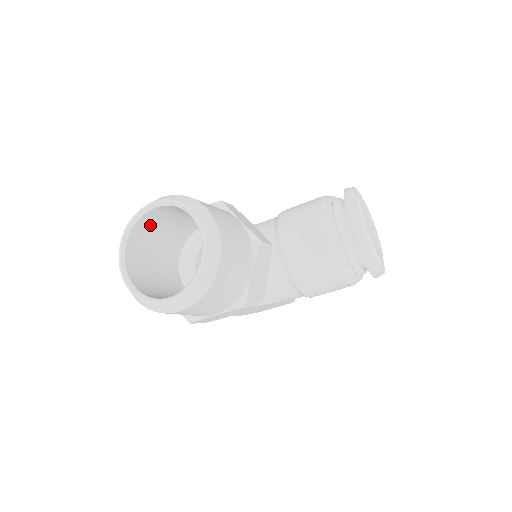
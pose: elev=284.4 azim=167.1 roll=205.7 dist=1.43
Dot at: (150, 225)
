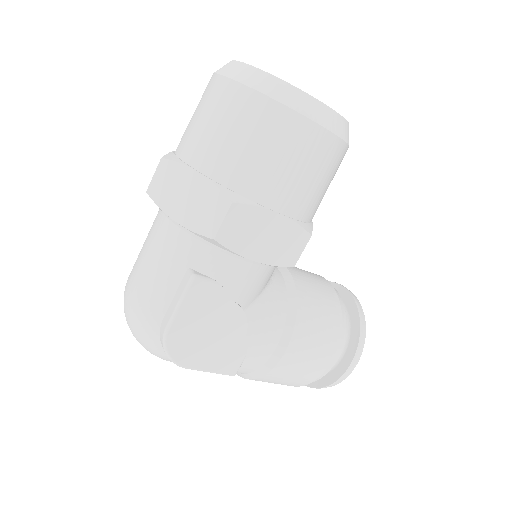
Dot at: occluded
